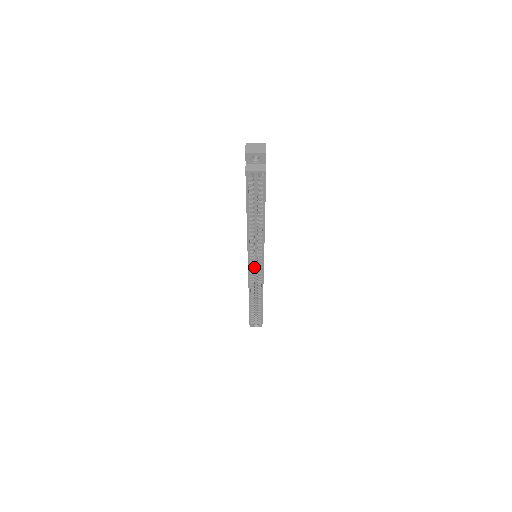
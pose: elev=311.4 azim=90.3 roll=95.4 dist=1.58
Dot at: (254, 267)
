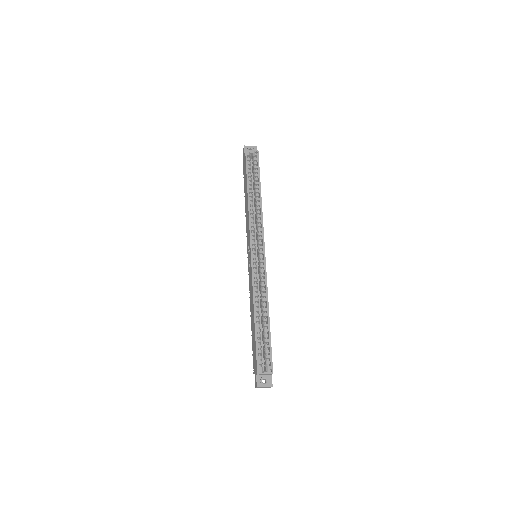
Dot at: (256, 261)
